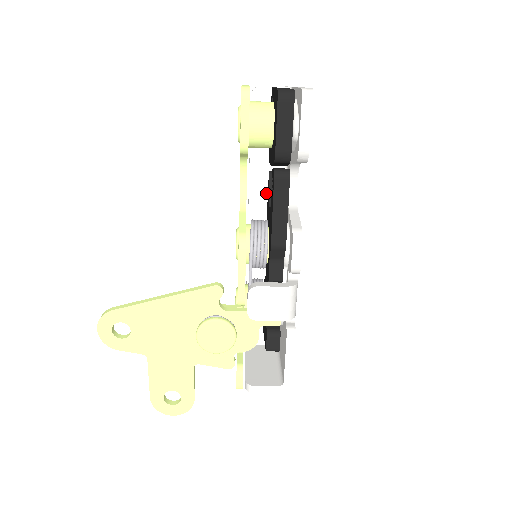
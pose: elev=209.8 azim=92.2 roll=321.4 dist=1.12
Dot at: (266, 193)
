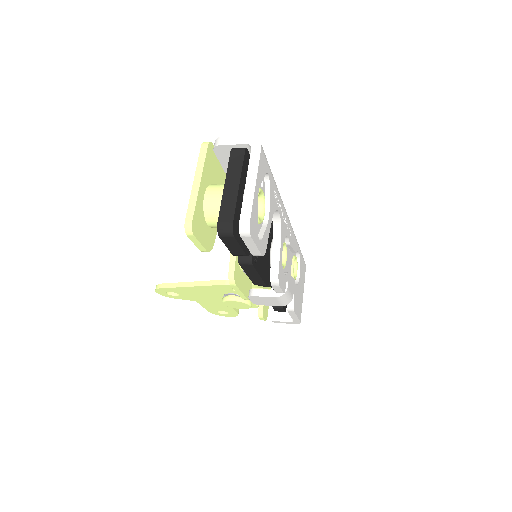
Dot at: occluded
